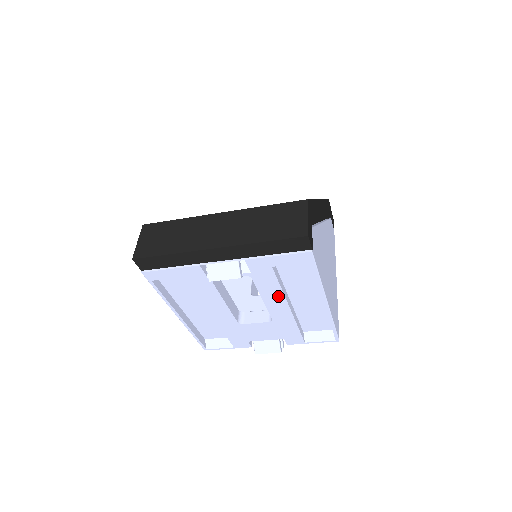
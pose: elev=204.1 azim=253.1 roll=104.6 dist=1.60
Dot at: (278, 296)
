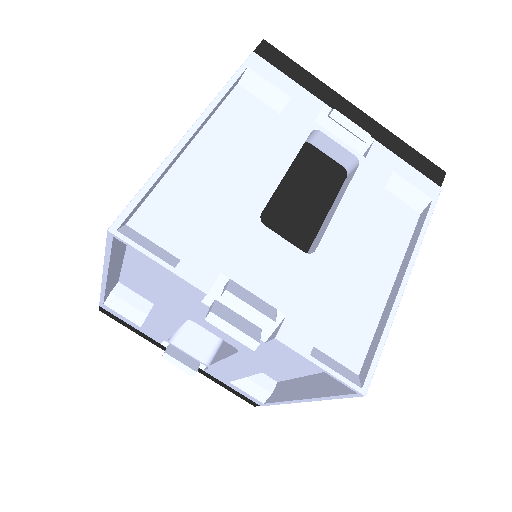
Dot at: (362, 216)
